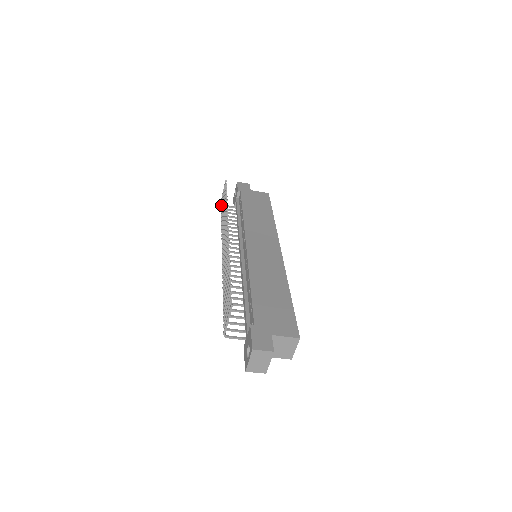
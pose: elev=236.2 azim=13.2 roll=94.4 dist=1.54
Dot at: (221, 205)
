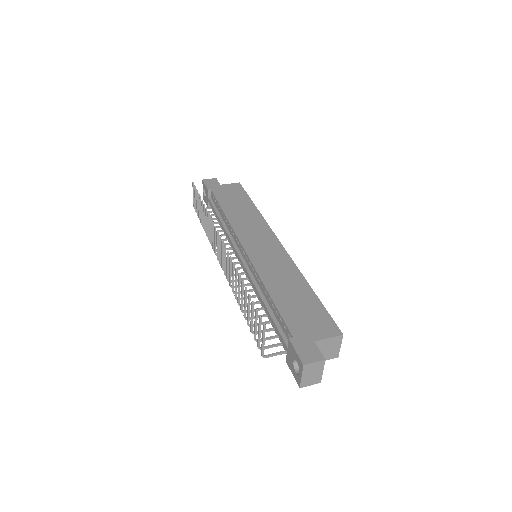
Dot at: occluded
